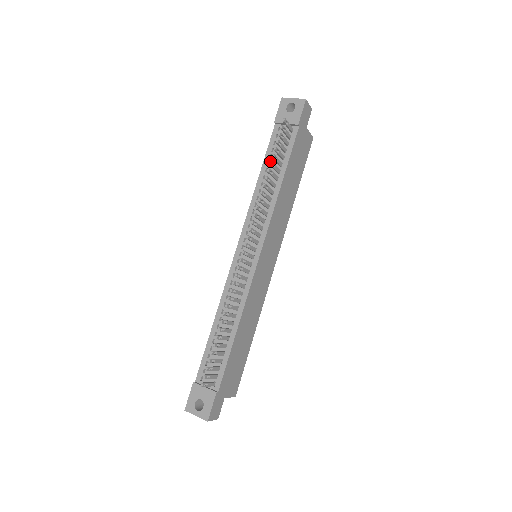
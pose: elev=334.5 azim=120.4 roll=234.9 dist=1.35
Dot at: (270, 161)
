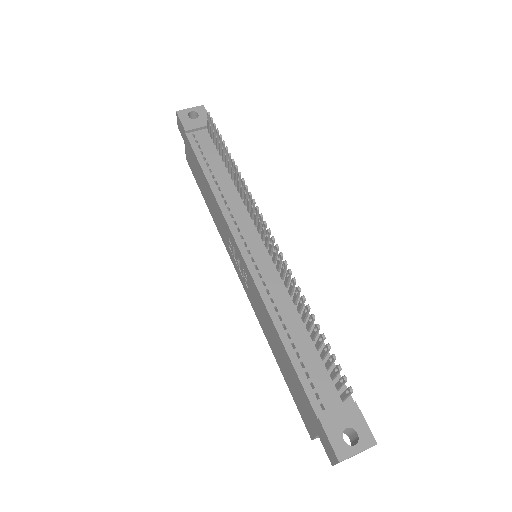
Dot at: (224, 146)
